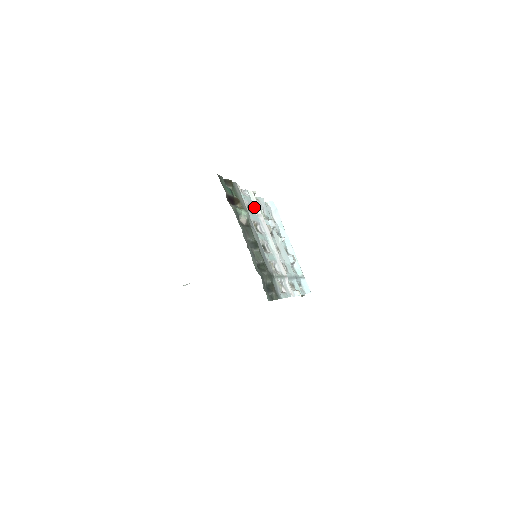
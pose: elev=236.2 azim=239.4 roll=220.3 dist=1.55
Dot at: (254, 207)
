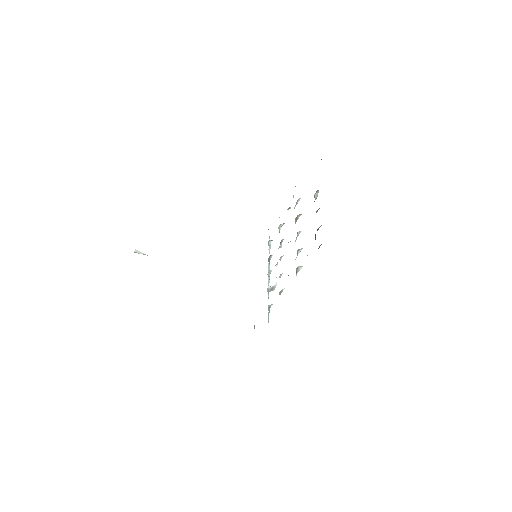
Dot at: occluded
